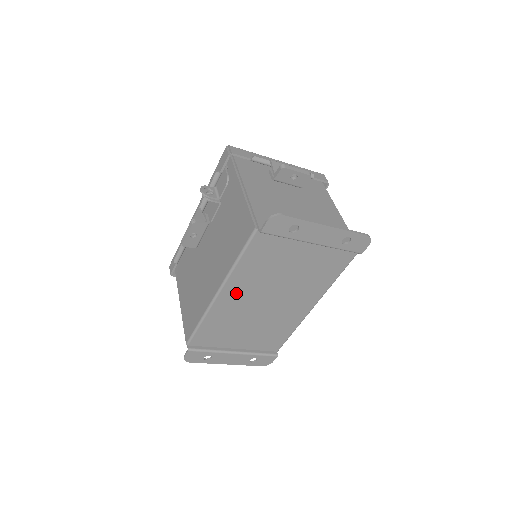
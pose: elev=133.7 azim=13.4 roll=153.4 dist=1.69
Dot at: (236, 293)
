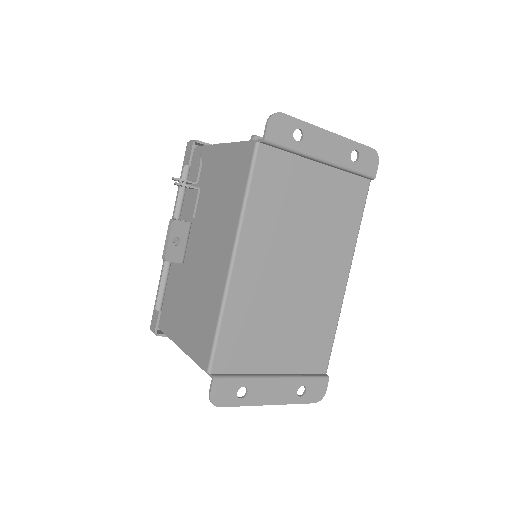
Dot at: (255, 257)
